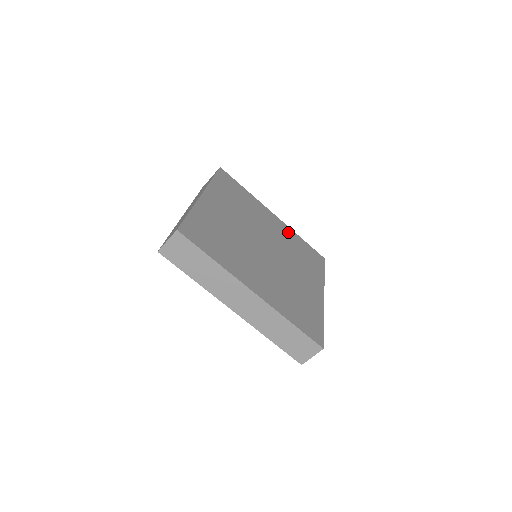
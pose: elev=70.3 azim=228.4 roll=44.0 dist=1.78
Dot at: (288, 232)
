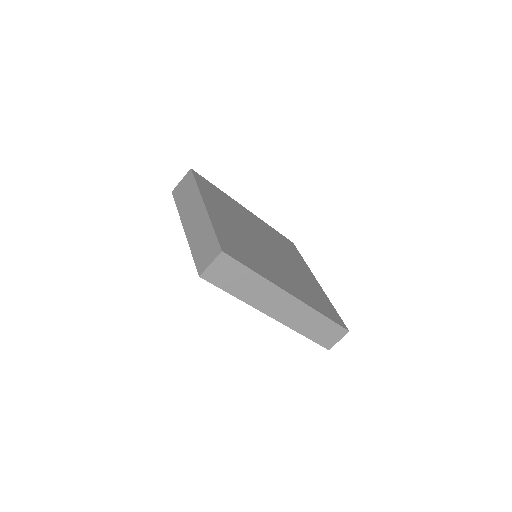
Dot at: (263, 224)
